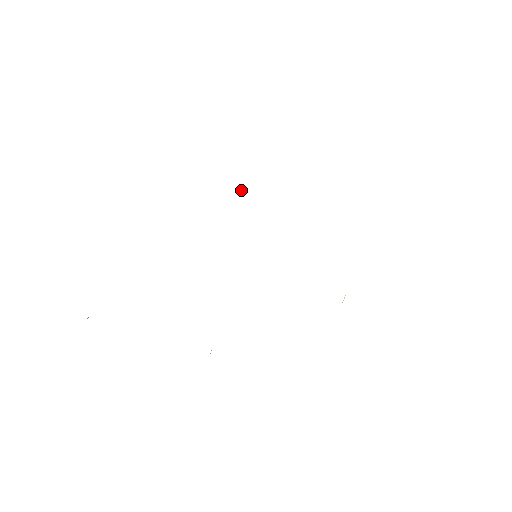
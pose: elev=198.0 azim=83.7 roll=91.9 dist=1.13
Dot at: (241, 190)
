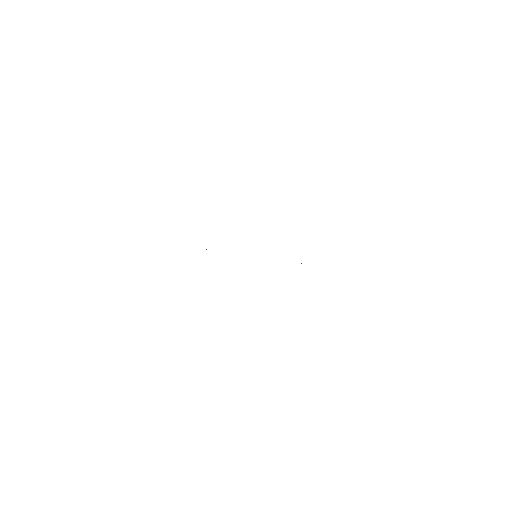
Dot at: occluded
